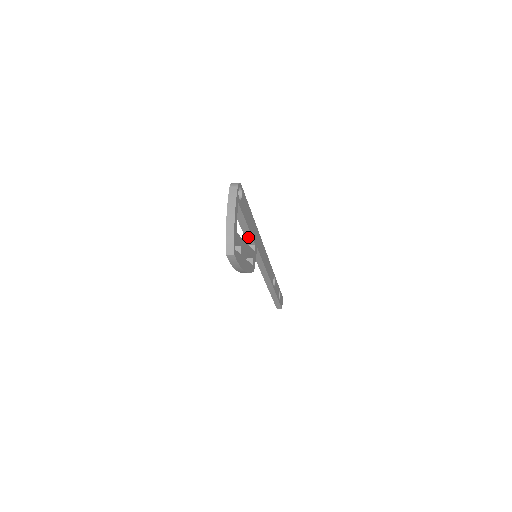
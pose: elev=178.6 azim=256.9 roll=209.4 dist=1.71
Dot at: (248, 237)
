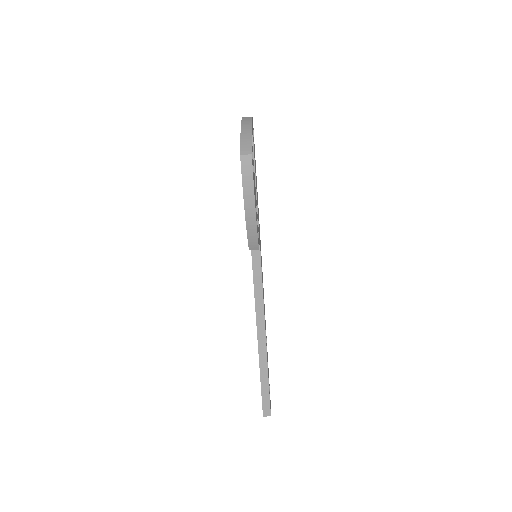
Dot at: occluded
